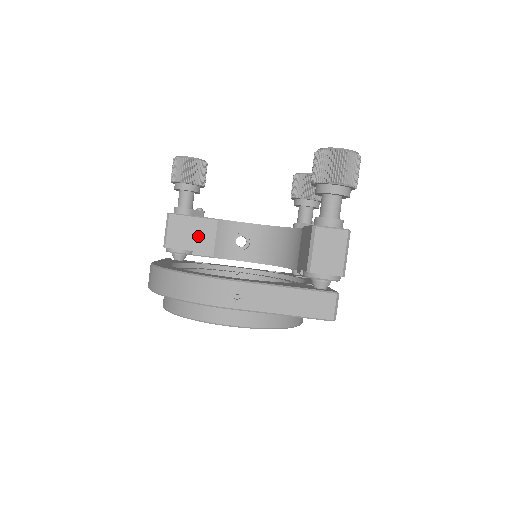
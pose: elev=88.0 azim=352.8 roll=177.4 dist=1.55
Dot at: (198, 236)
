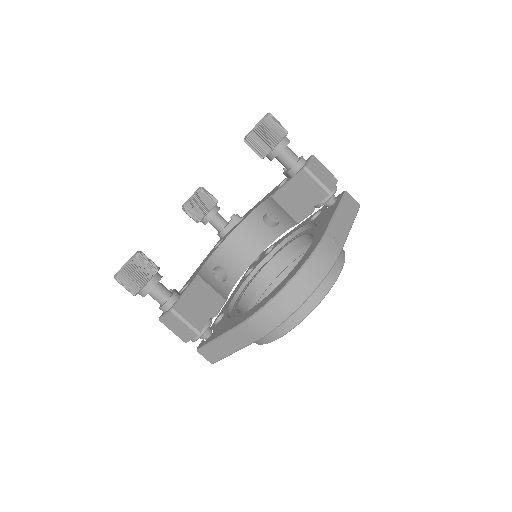
Dot at: (204, 299)
